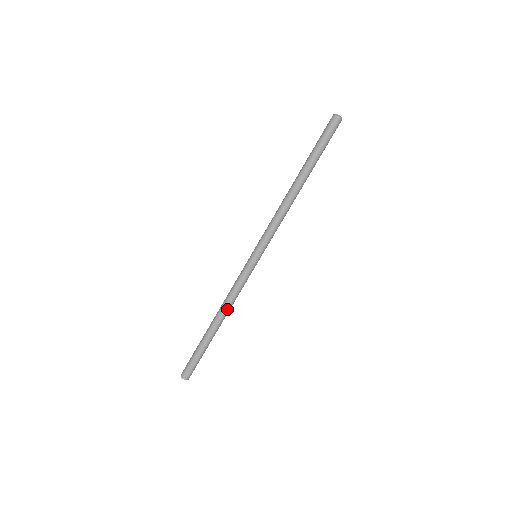
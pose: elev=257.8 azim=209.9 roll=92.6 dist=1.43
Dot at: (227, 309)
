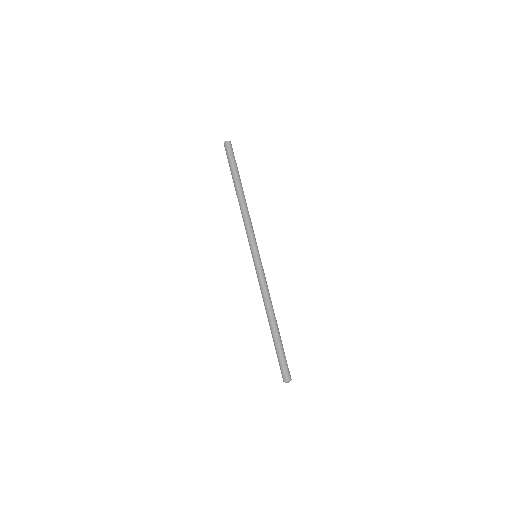
Dot at: occluded
